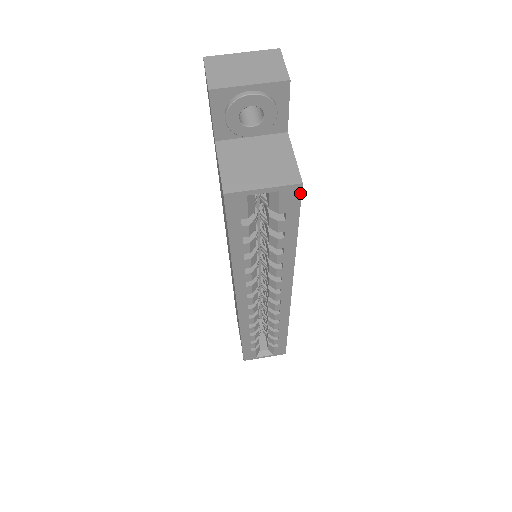
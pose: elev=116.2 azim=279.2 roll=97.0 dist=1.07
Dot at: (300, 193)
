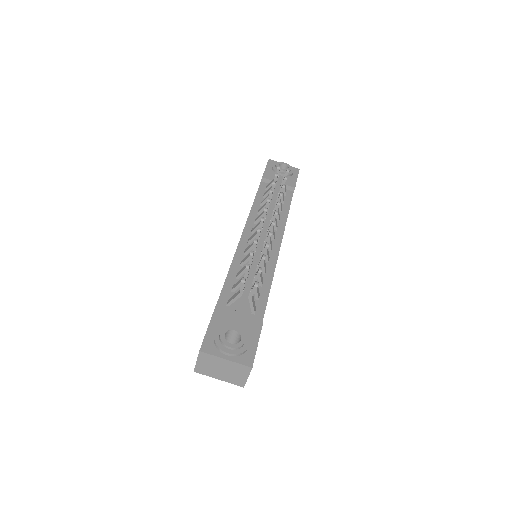
Dot at: occluded
